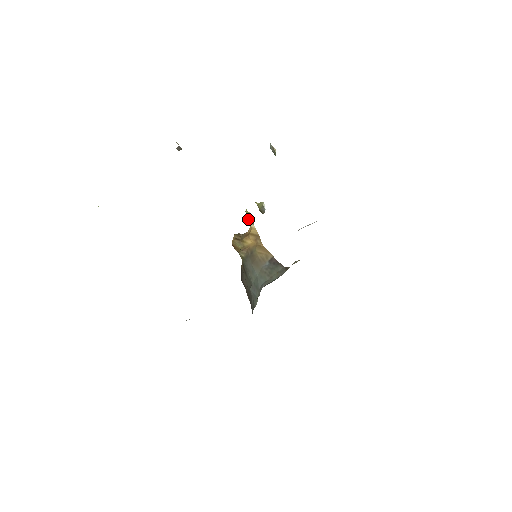
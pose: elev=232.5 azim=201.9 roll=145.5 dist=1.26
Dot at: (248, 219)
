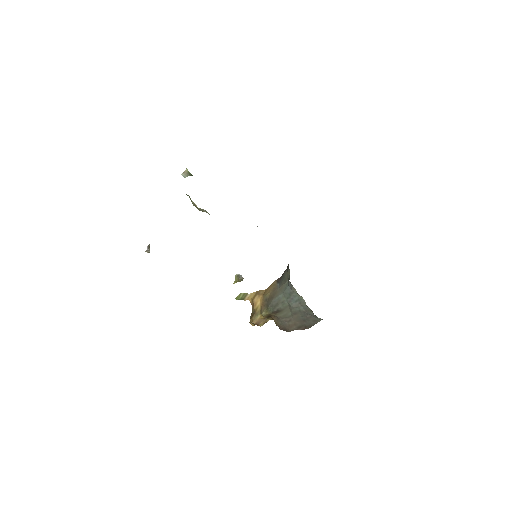
Dot at: (242, 298)
